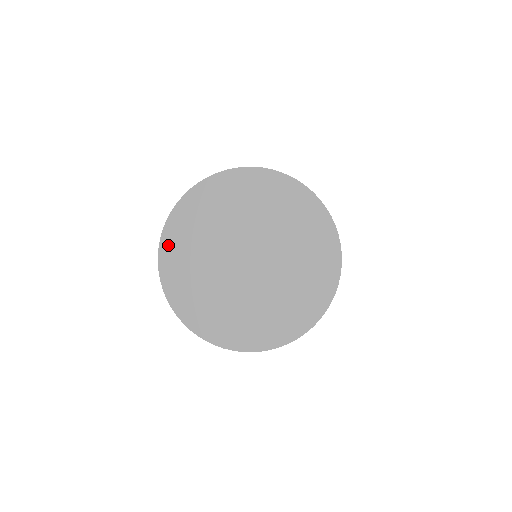
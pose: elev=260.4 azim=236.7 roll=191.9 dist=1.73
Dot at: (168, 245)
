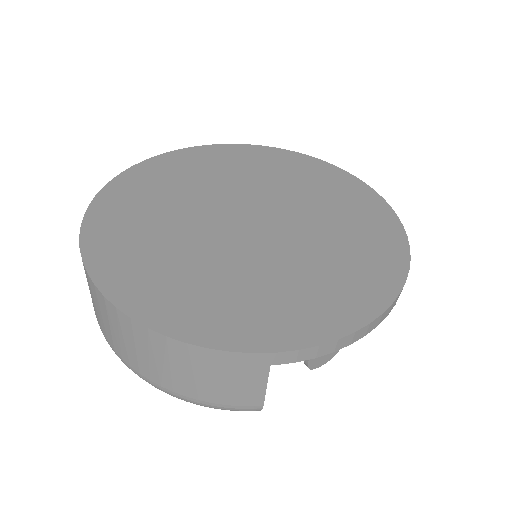
Dot at: (188, 155)
